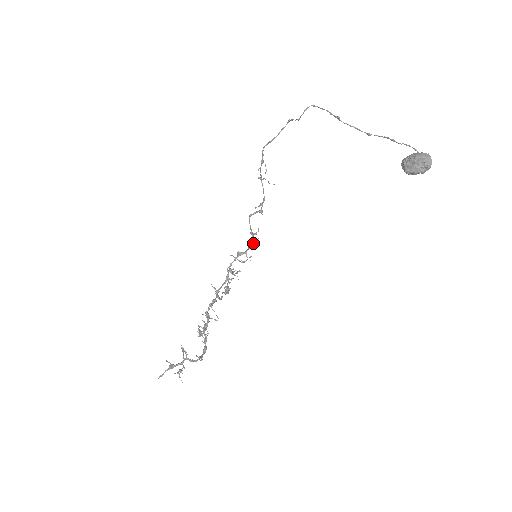
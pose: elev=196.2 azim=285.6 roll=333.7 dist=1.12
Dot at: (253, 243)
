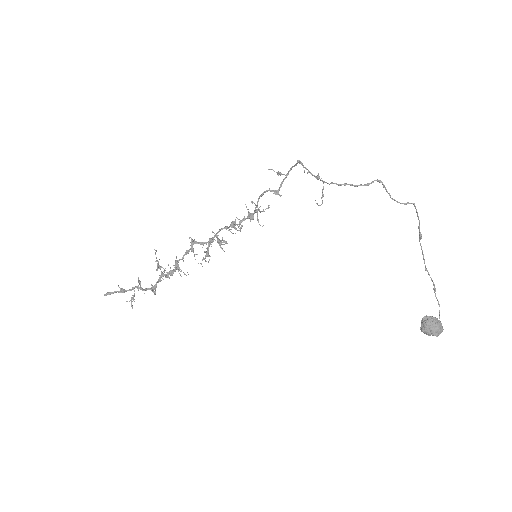
Dot at: (252, 219)
